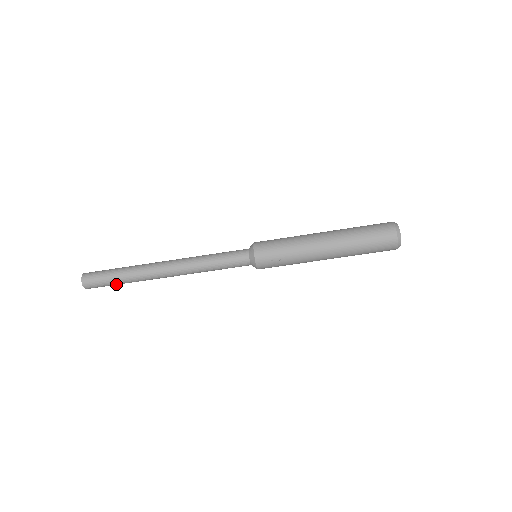
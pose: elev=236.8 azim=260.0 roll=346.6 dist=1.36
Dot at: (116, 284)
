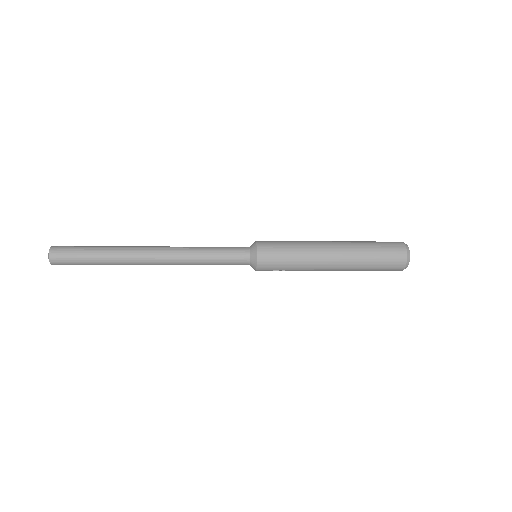
Dot at: occluded
